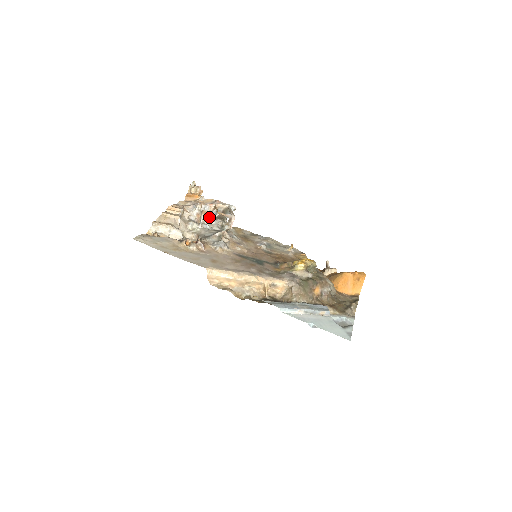
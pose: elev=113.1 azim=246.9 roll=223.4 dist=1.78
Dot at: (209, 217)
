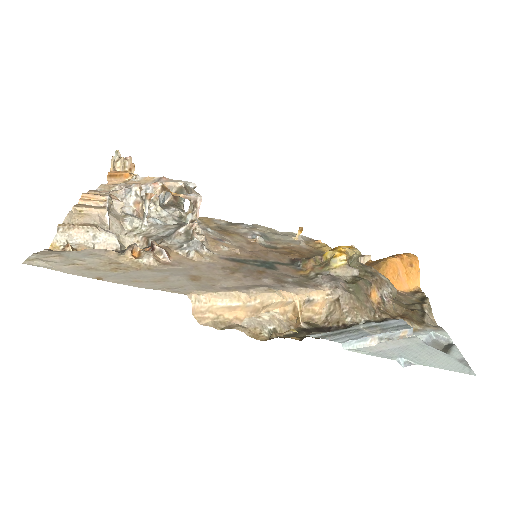
Dot at: (156, 205)
